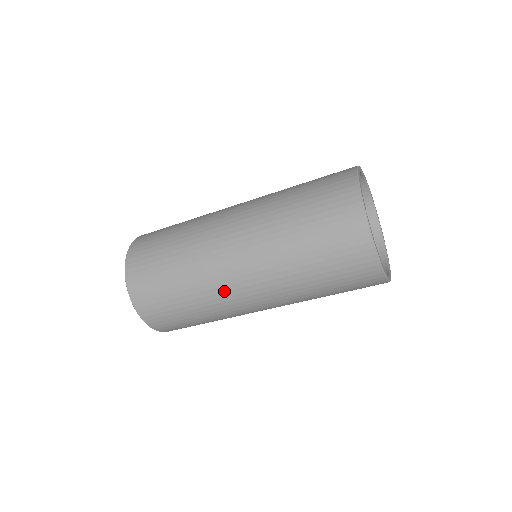
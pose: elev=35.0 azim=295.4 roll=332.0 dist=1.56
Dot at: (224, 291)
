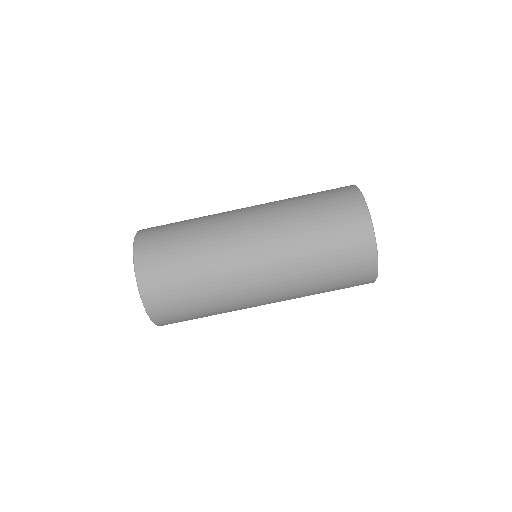
Dot at: (229, 237)
